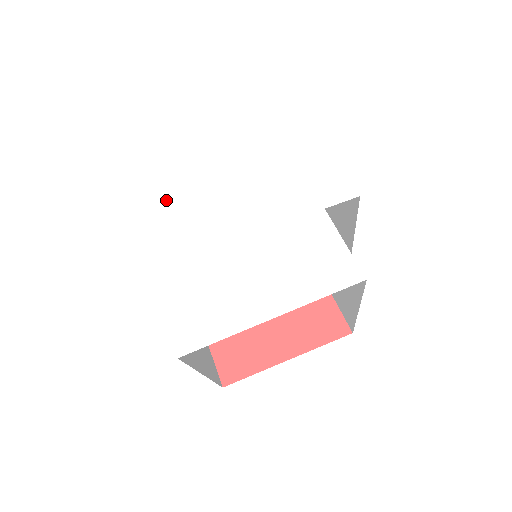
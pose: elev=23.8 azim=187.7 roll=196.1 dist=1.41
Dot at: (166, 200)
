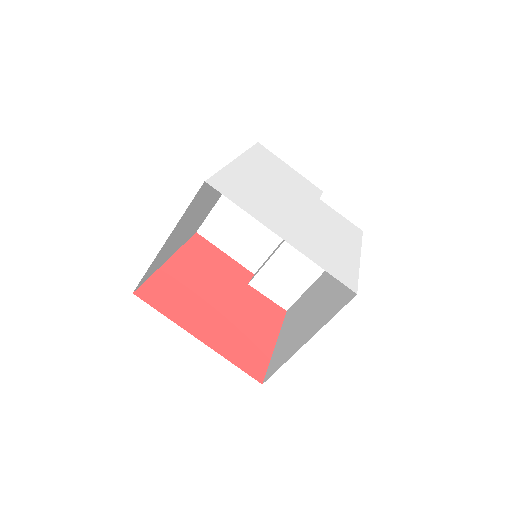
Dot at: (252, 199)
